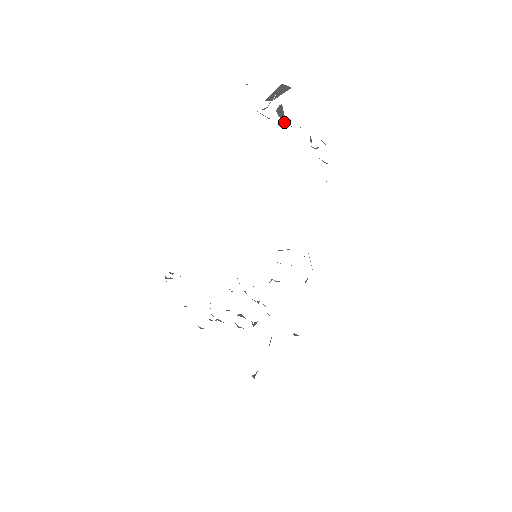
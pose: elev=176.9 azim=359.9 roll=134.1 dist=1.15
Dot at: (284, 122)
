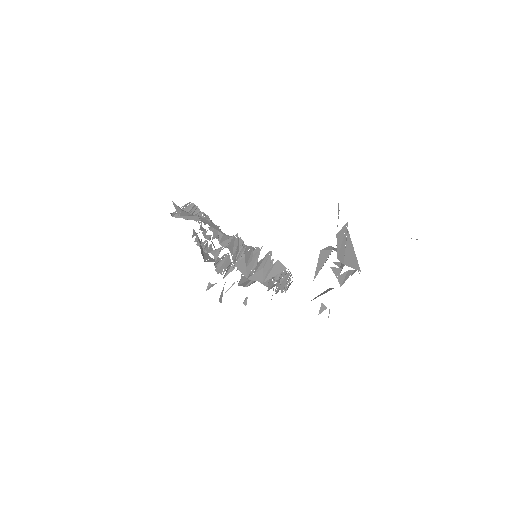
Dot at: occluded
